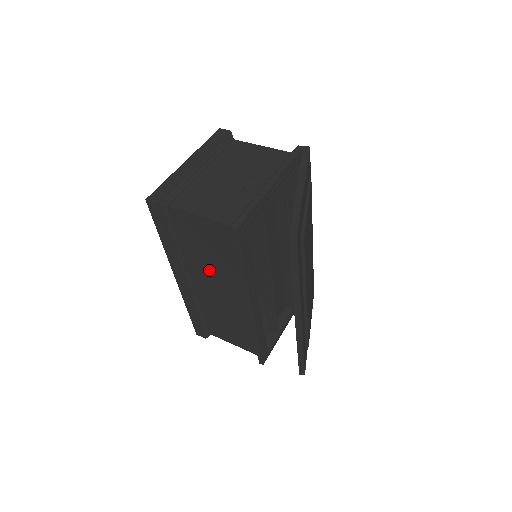
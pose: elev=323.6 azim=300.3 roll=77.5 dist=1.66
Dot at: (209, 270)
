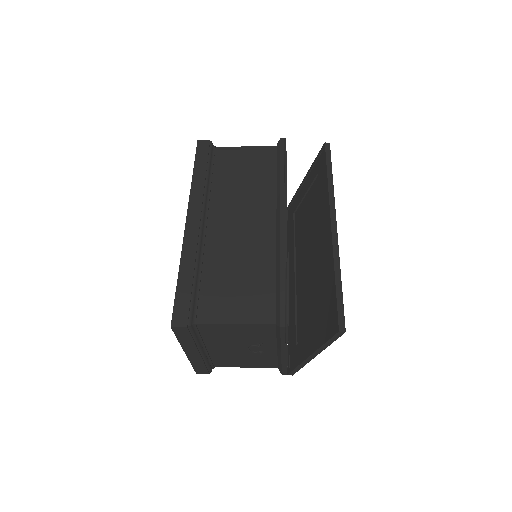
Dot at: (237, 199)
